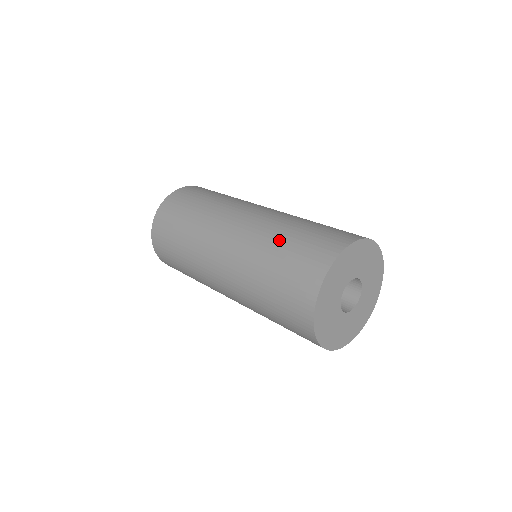
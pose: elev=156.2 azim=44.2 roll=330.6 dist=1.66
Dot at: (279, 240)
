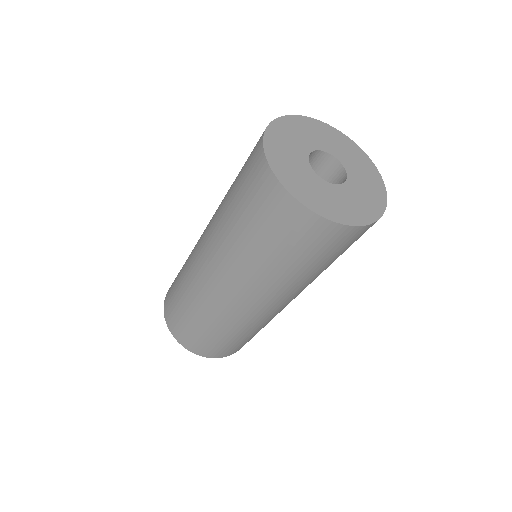
Dot at: occluded
